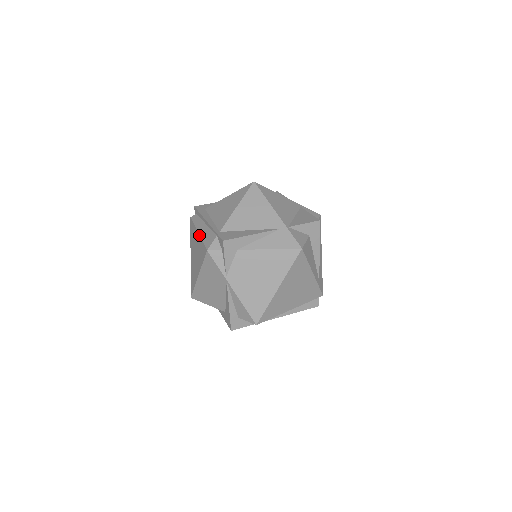
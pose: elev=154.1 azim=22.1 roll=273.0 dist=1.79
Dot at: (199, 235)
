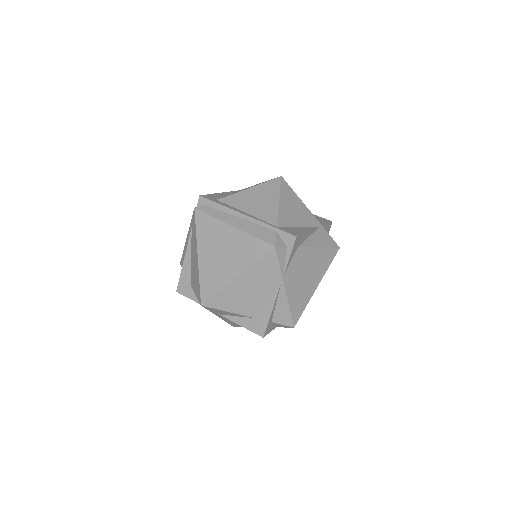
Dot at: (240, 229)
